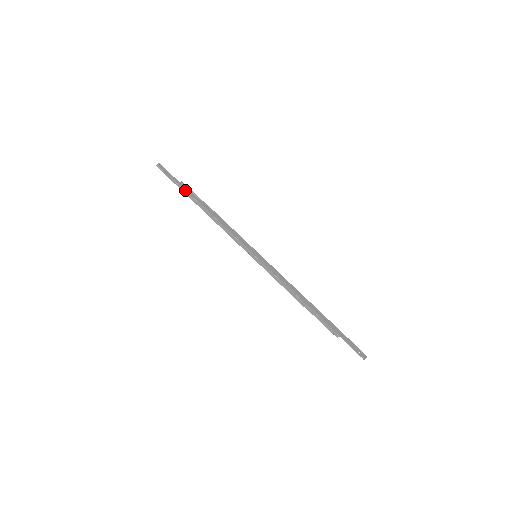
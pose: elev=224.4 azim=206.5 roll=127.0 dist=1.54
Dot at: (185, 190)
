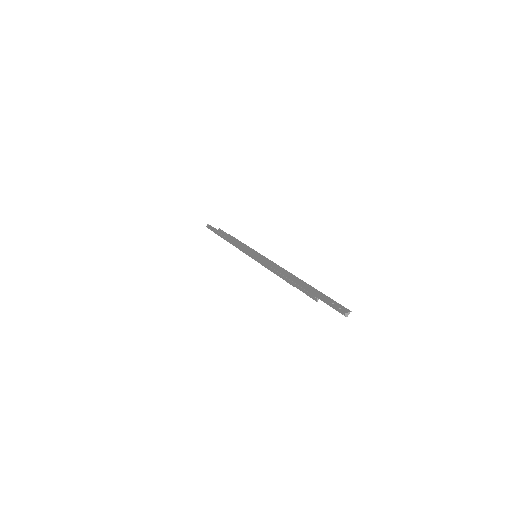
Dot at: (217, 232)
